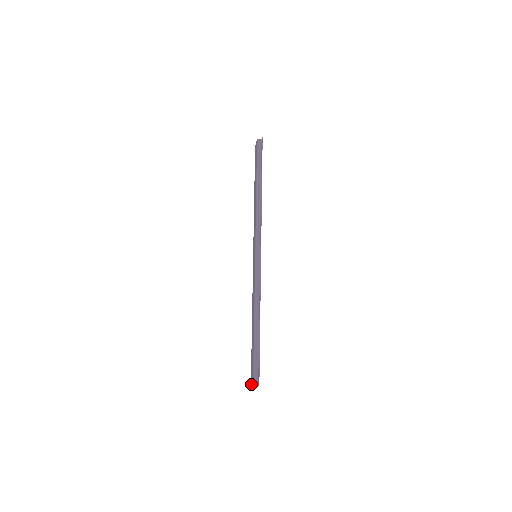
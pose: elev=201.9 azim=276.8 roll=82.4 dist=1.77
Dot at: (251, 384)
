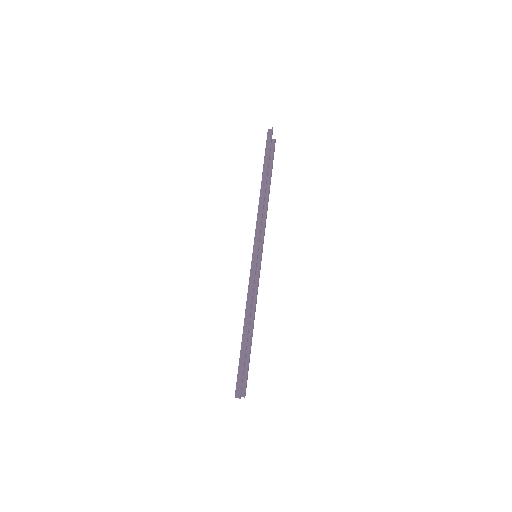
Dot at: occluded
